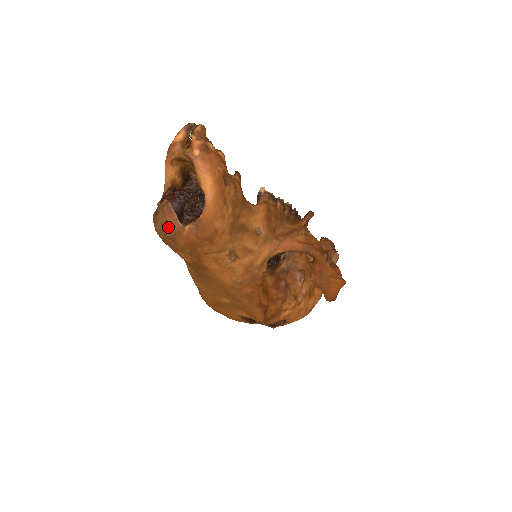
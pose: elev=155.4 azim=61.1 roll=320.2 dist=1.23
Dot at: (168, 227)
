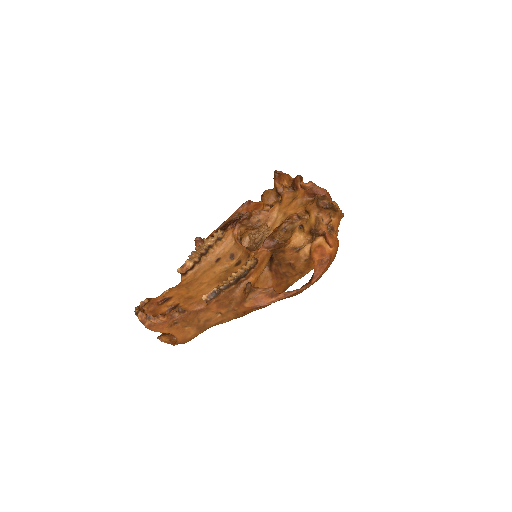
Dot at: occluded
